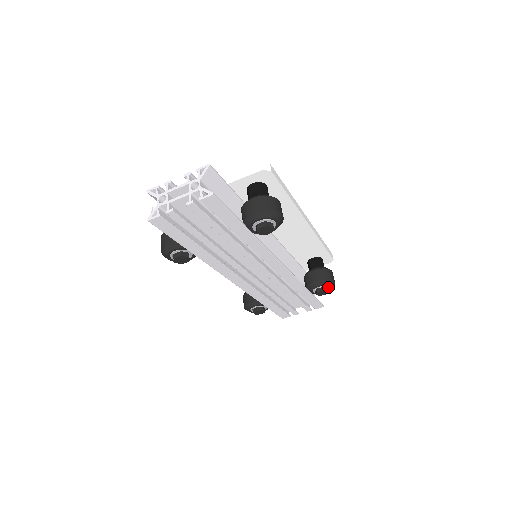
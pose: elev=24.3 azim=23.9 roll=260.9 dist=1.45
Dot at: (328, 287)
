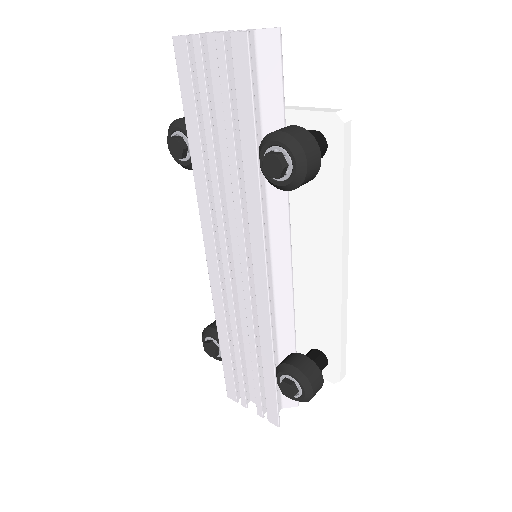
Dot at: (300, 390)
